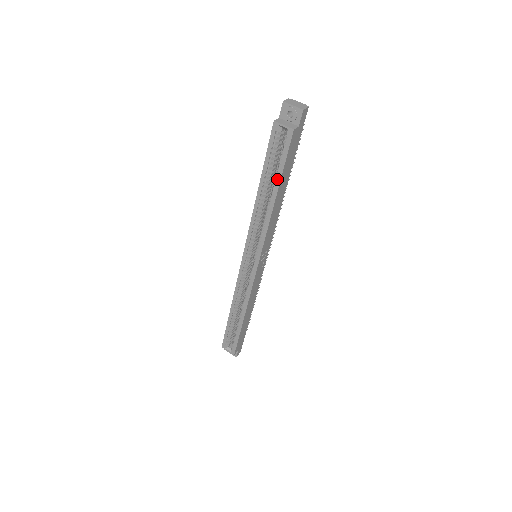
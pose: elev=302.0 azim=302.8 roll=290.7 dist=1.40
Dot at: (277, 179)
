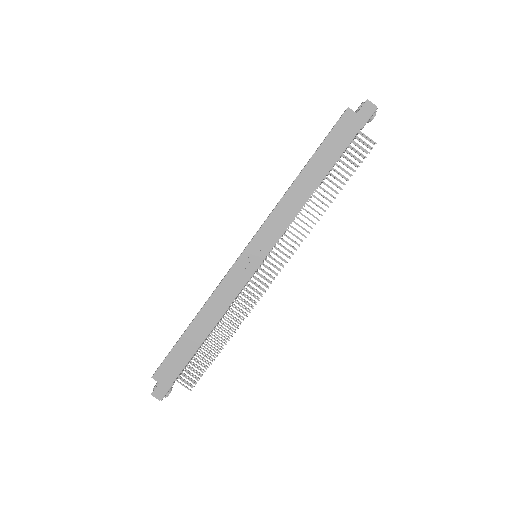
Dot at: (313, 155)
